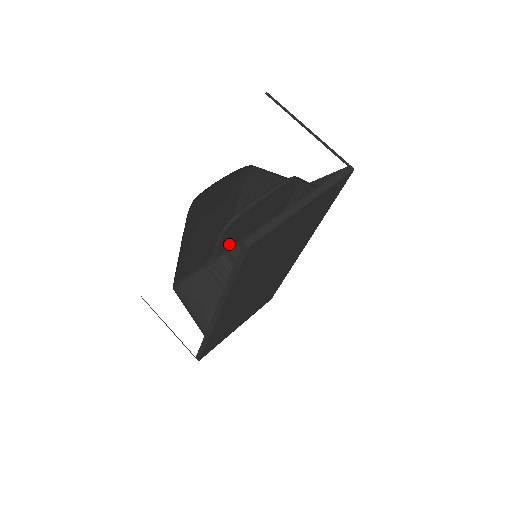
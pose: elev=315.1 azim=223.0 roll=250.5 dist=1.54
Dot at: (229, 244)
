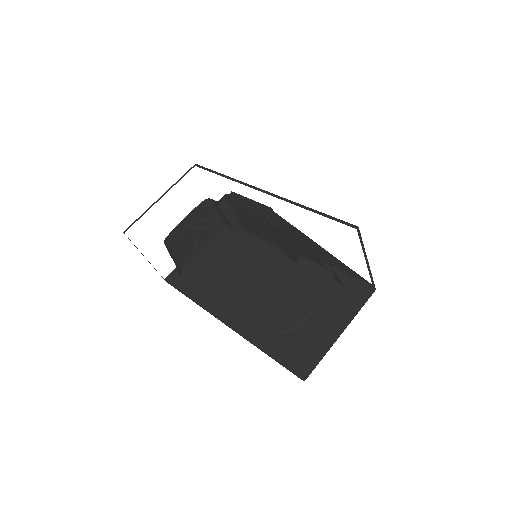
Dot at: (265, 310)
